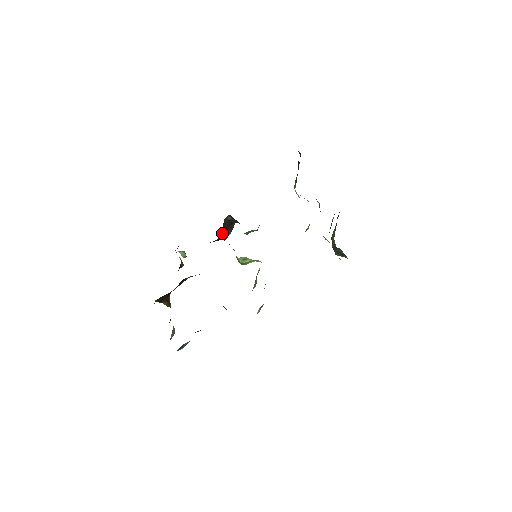
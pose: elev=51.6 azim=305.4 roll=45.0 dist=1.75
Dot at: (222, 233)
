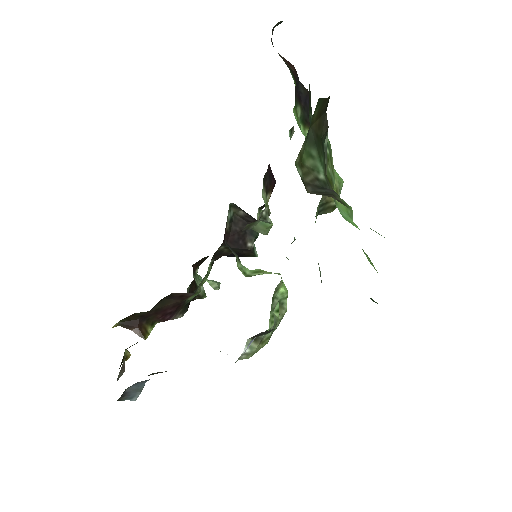
Dot at: (233, 236)
